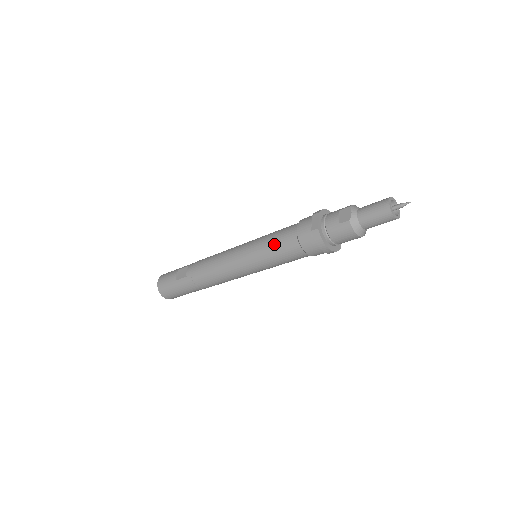
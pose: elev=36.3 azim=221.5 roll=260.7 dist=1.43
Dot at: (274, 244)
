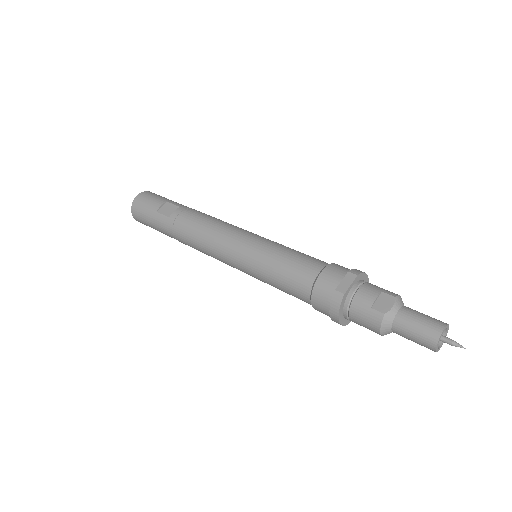
Dot at: (284, 266)
